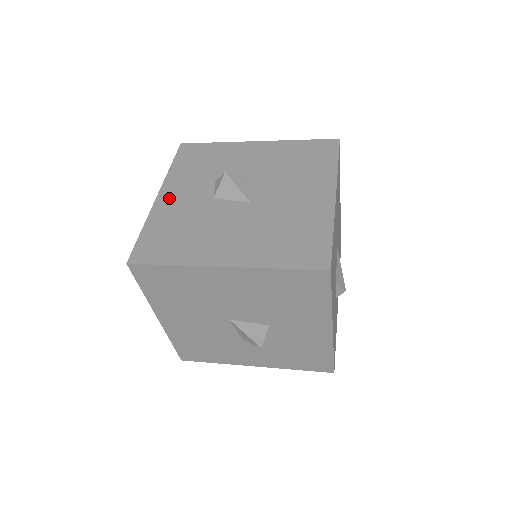
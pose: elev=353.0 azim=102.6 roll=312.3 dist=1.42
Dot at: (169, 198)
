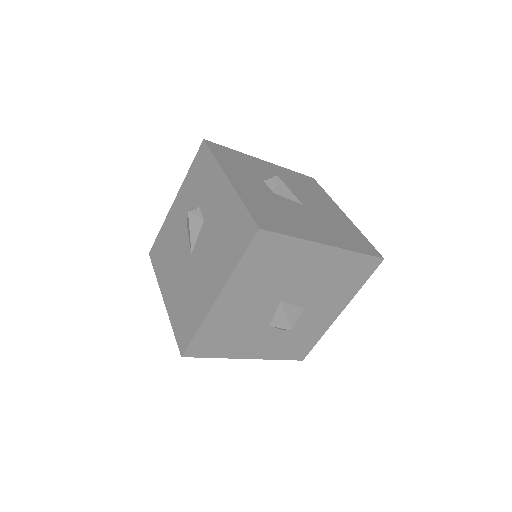
Dot at: (240, 183)
